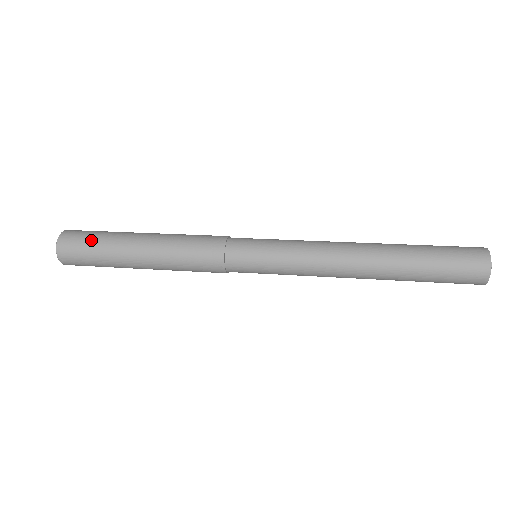
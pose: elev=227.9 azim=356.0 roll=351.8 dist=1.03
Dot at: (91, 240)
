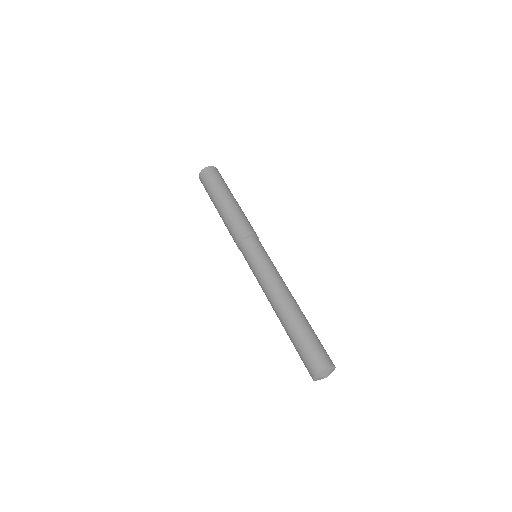
Dot at: (213, 181)
